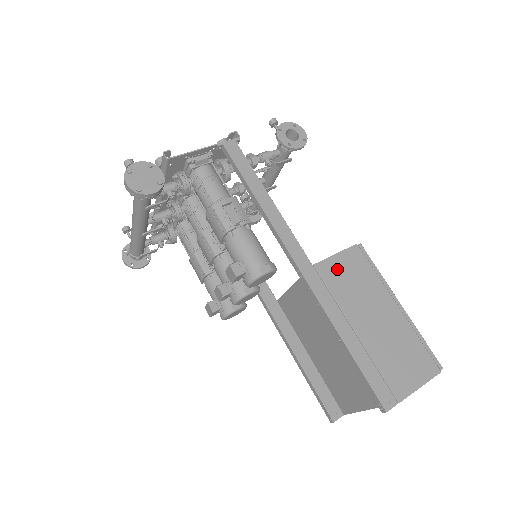
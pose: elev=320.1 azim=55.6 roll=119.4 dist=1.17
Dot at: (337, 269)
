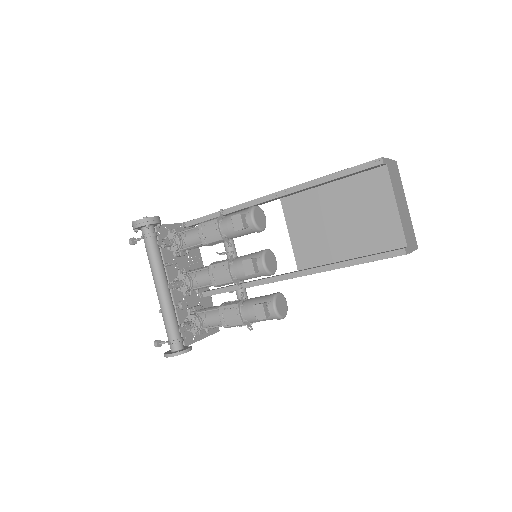
Dot at: occluded
